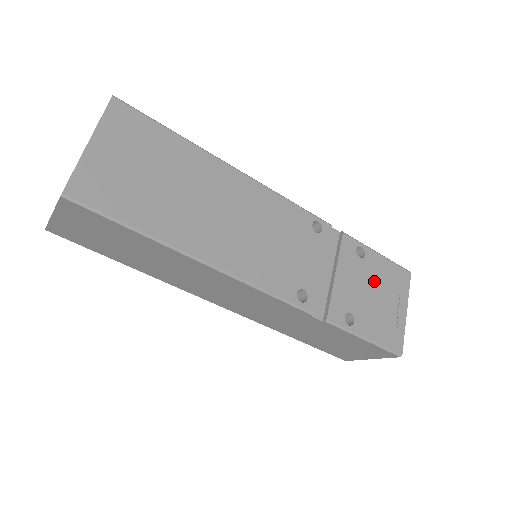
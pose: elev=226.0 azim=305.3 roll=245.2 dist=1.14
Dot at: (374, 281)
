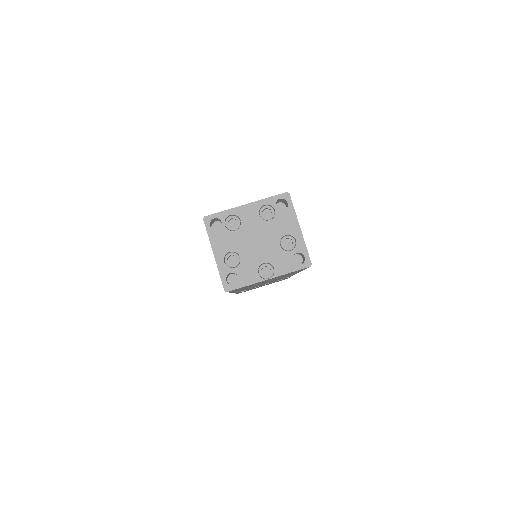
Dot at: occluded
